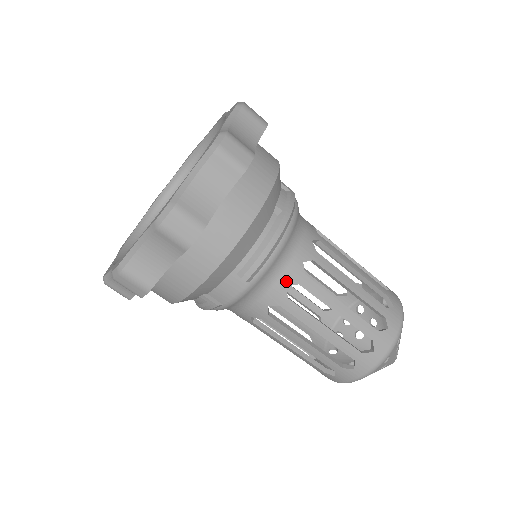
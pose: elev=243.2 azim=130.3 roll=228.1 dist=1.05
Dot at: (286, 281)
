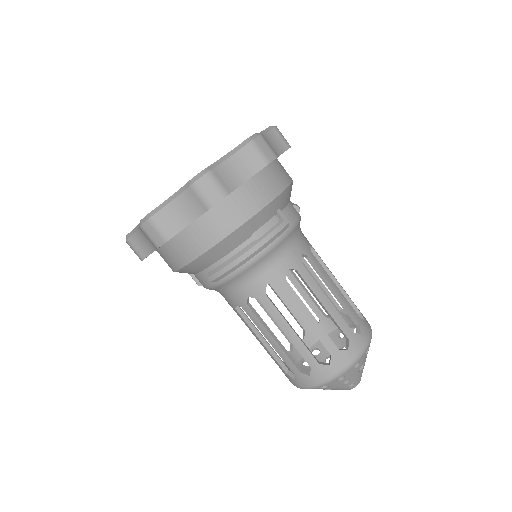
Dot at: (248, 292)
